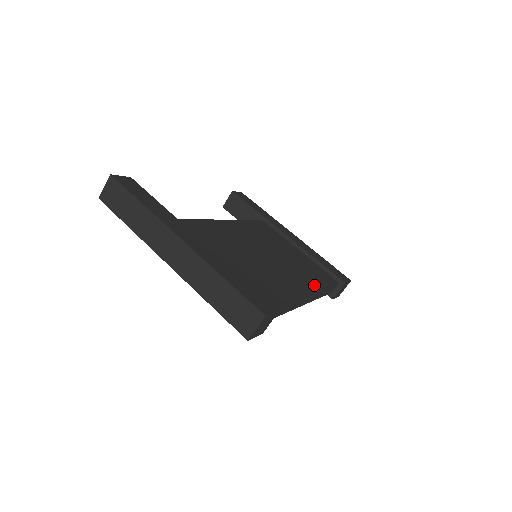
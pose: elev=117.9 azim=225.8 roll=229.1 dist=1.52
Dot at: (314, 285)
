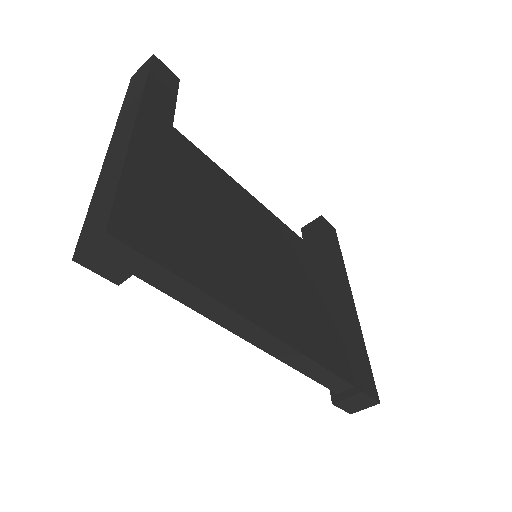
Dot at: (296, 339)
